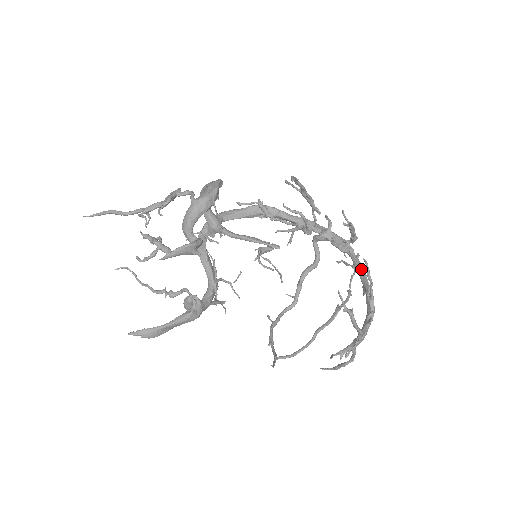
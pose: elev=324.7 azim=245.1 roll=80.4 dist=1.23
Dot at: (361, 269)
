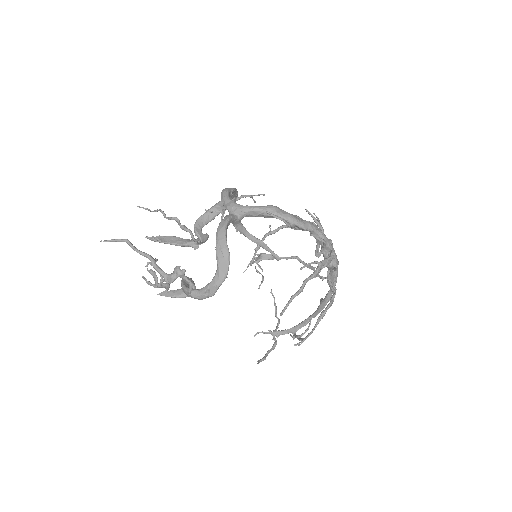
Dot at: (324, 304)
